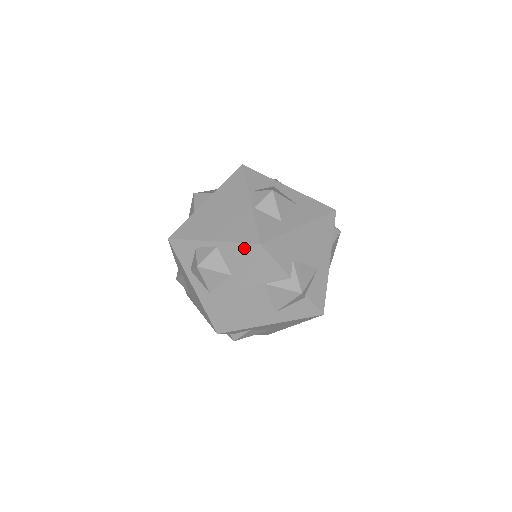
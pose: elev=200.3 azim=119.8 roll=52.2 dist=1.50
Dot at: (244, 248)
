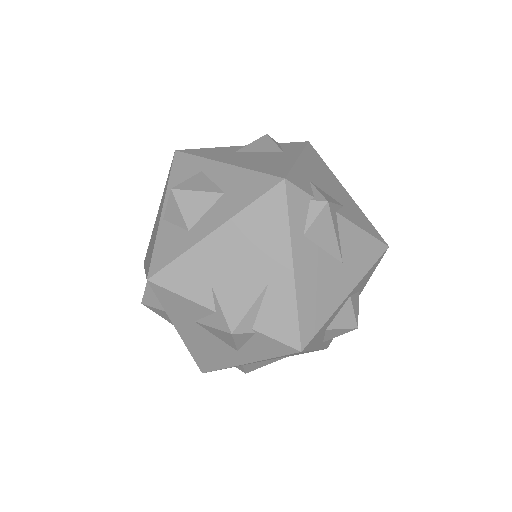
Dot at: occluded
